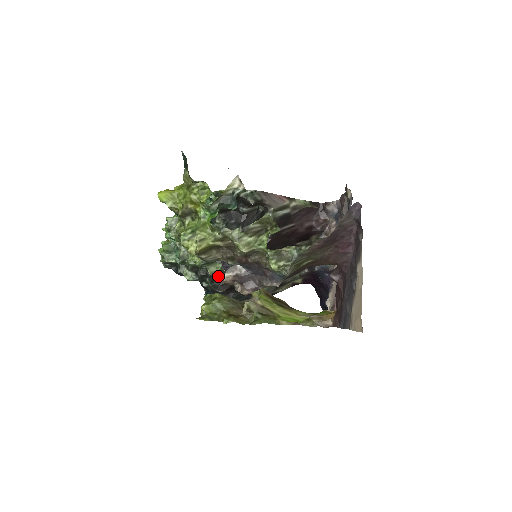
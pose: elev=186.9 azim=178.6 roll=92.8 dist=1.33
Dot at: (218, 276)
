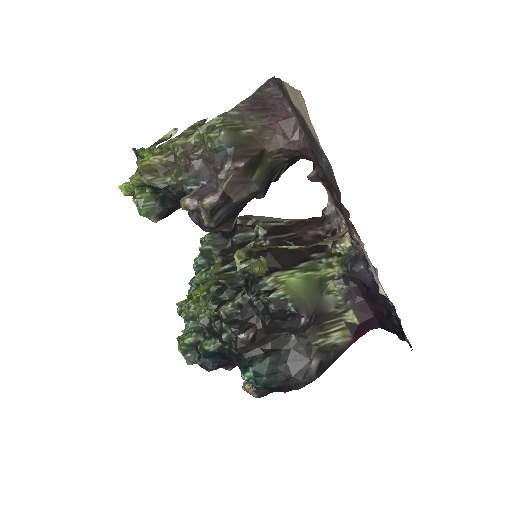
Dot at: (235, 319)
